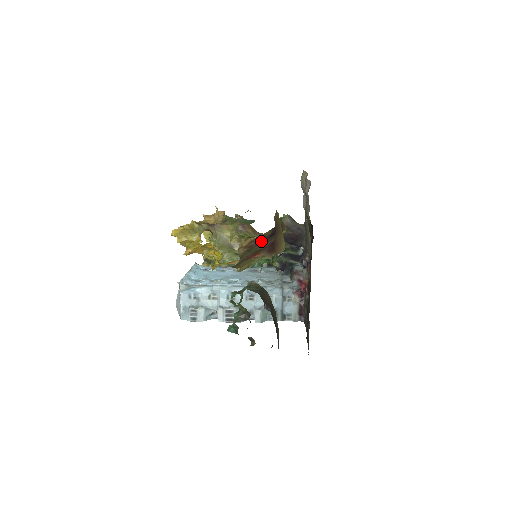
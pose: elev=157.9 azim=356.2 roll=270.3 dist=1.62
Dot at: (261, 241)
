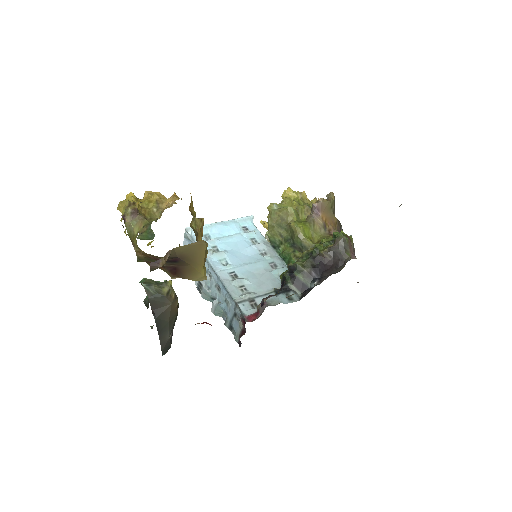
Dot at: occluded
